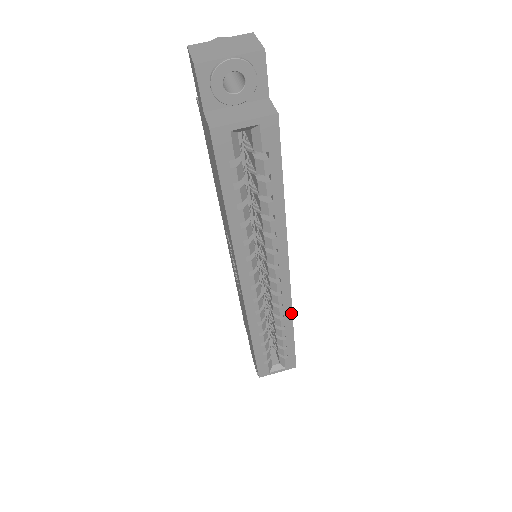
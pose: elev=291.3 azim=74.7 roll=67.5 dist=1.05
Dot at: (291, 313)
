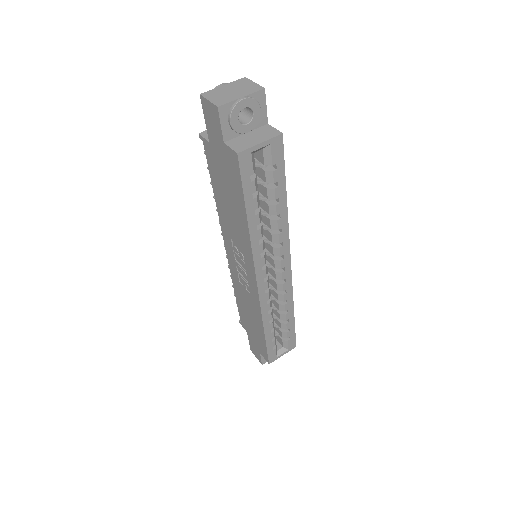
Dot at: (292, 297)
